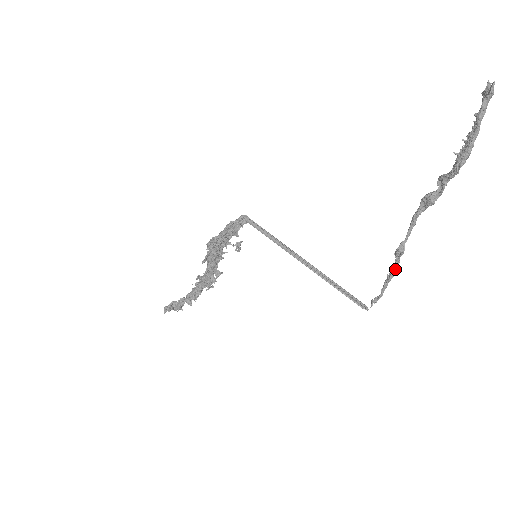
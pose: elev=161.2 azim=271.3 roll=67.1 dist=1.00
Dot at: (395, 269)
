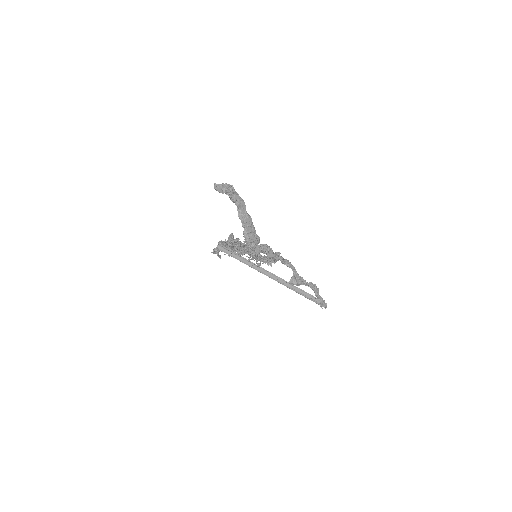
Dot at: (312, 289)
